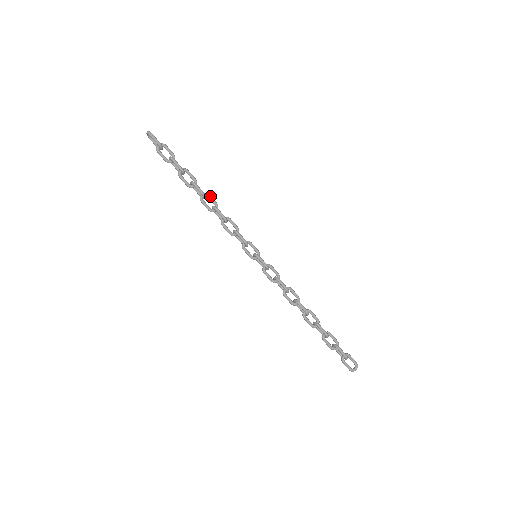
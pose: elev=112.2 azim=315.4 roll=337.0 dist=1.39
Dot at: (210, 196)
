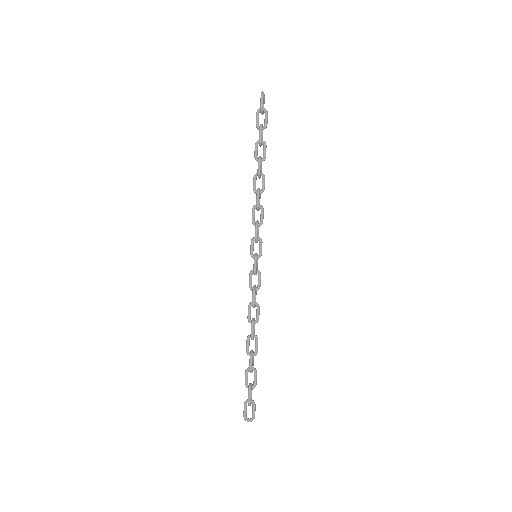
Dot at: (264, 179)
